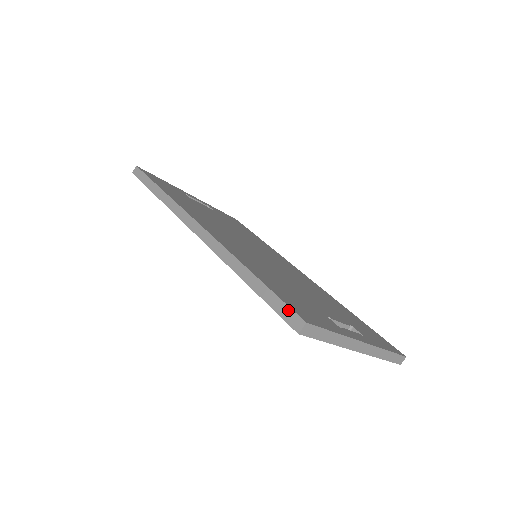
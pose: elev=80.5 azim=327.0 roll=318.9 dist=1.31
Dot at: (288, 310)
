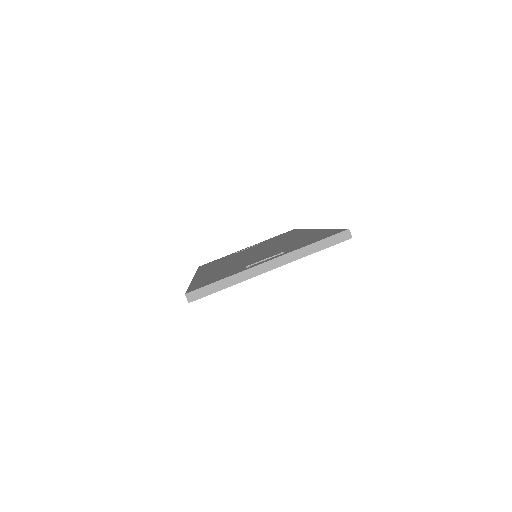
Dot at: occluded
